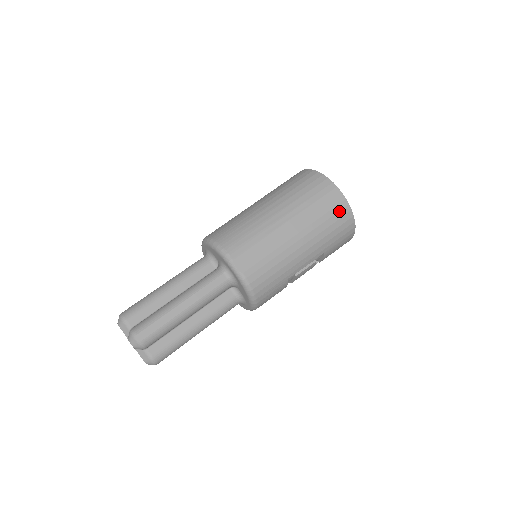
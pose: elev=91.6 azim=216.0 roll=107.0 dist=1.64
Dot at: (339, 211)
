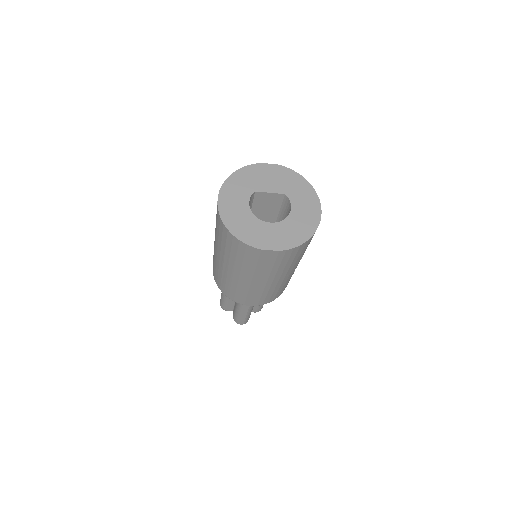
Dot at: (283, 257)
